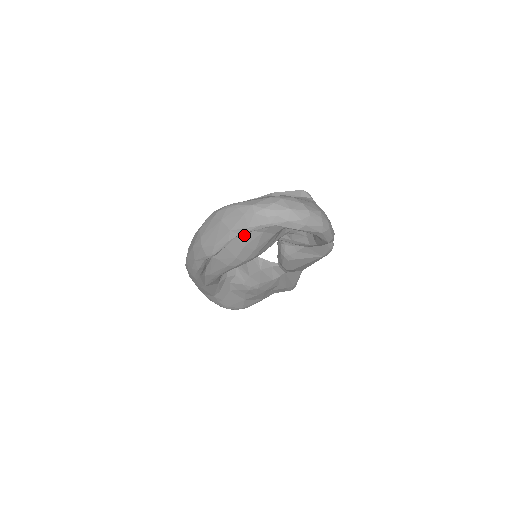
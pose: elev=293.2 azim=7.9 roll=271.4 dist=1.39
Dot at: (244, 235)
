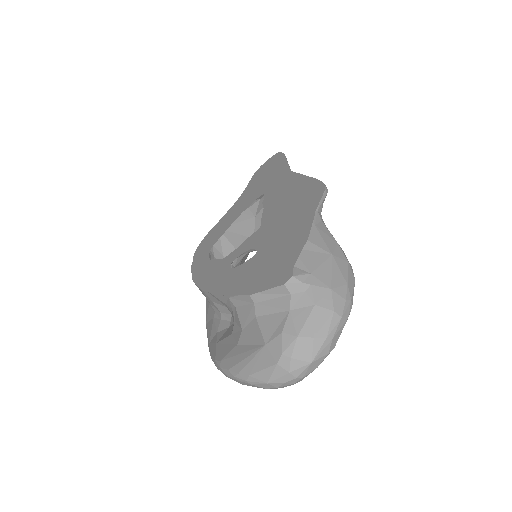
Dot at: occluded
